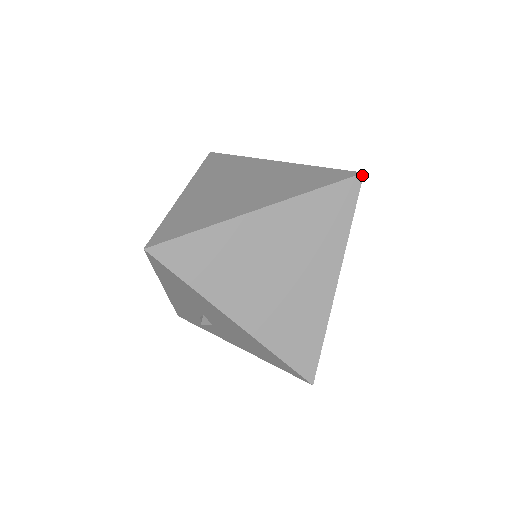
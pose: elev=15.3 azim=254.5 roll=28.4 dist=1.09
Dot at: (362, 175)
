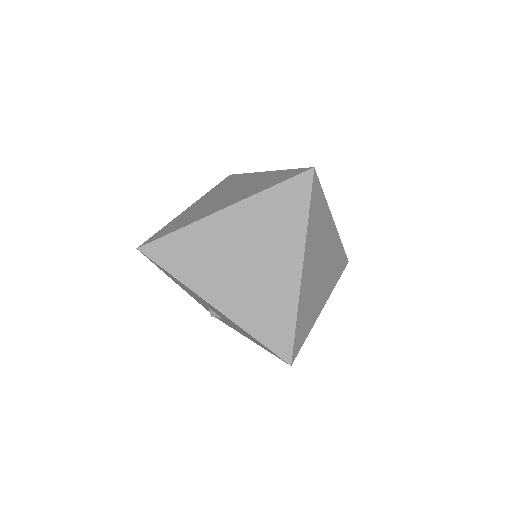
Dot at: (313, 169)
